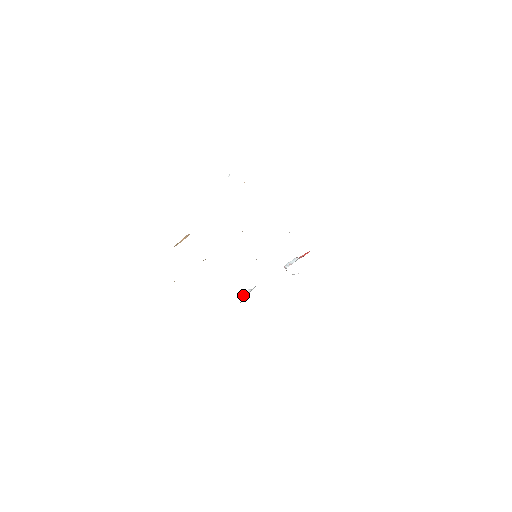
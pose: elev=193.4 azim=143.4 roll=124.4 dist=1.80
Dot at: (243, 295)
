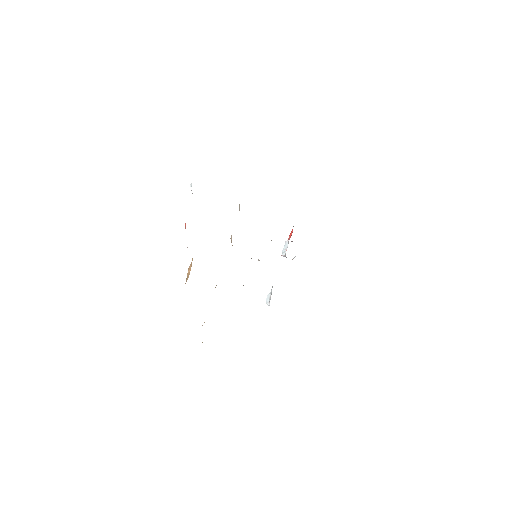
Dot at: (267, 303)
